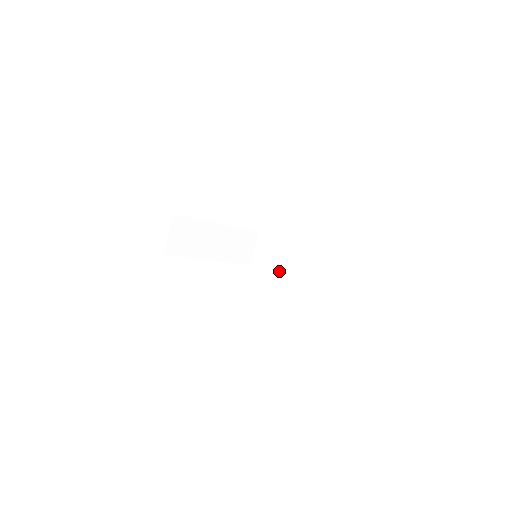
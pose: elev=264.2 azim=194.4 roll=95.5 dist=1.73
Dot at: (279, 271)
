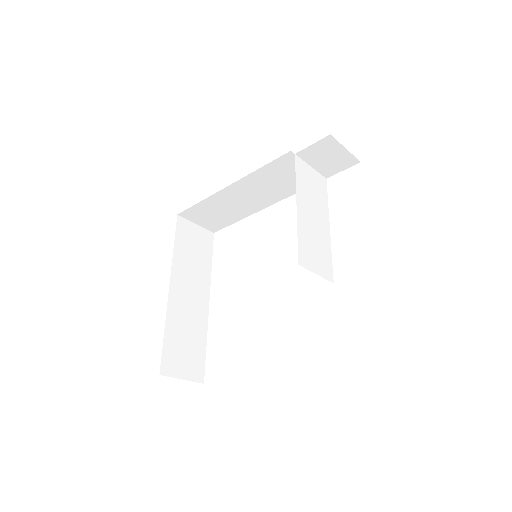
Dot at: occluded
